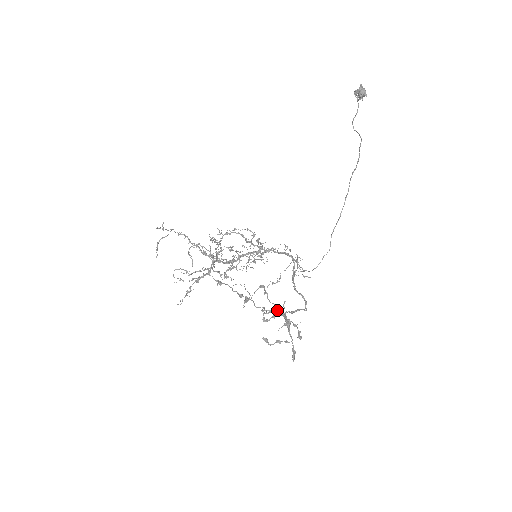
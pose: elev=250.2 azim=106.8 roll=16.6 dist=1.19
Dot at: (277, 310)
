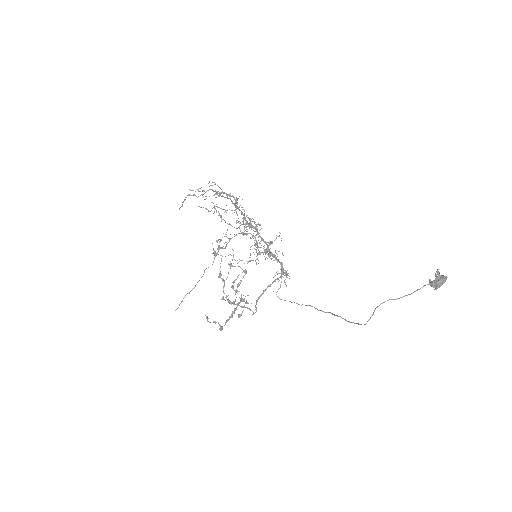
Dot at: (233, 303)
